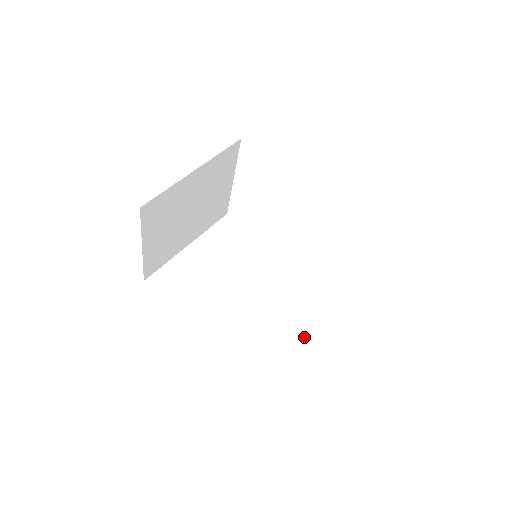
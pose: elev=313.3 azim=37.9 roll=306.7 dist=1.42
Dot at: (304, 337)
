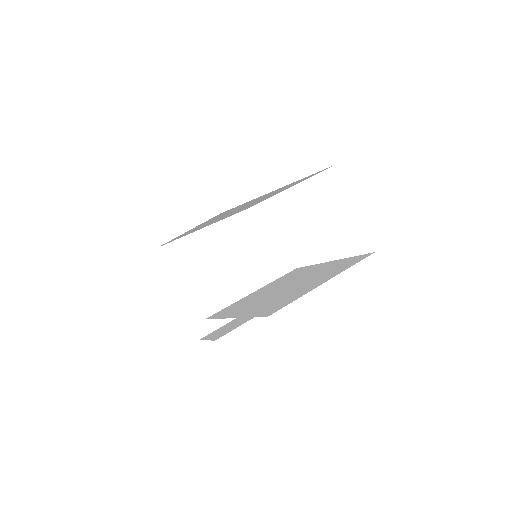
Dot at: (305, 290)
